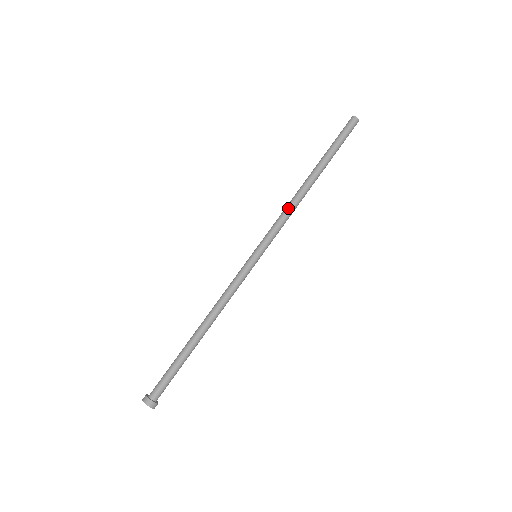
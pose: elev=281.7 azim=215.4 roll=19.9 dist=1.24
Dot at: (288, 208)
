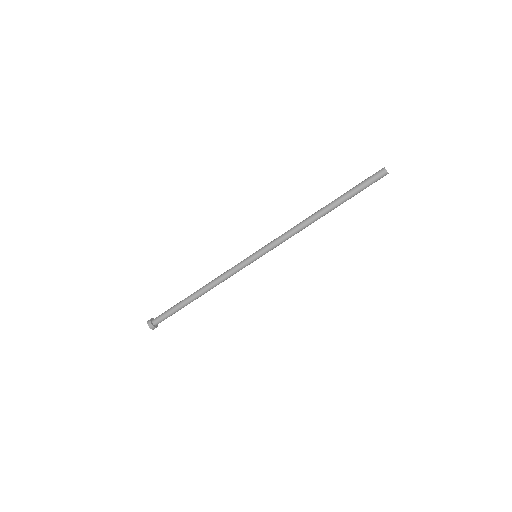
Dot at: (293, 228)
